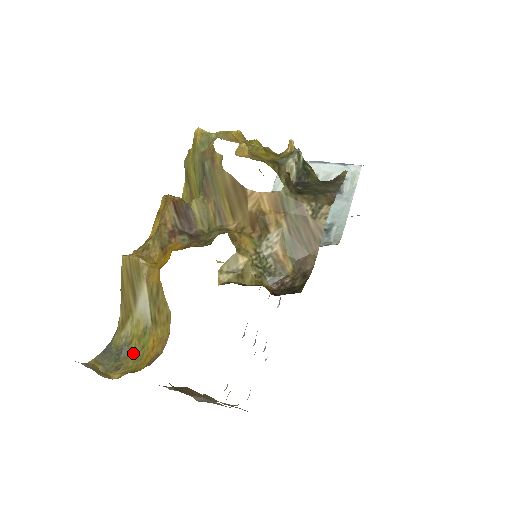
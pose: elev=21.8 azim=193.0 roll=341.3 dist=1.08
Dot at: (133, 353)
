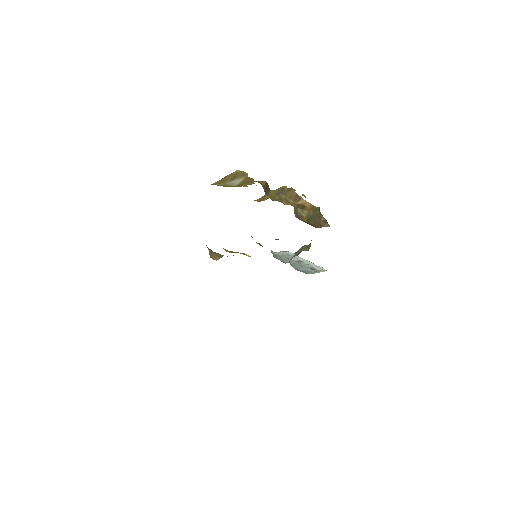
Dot at: occluded
